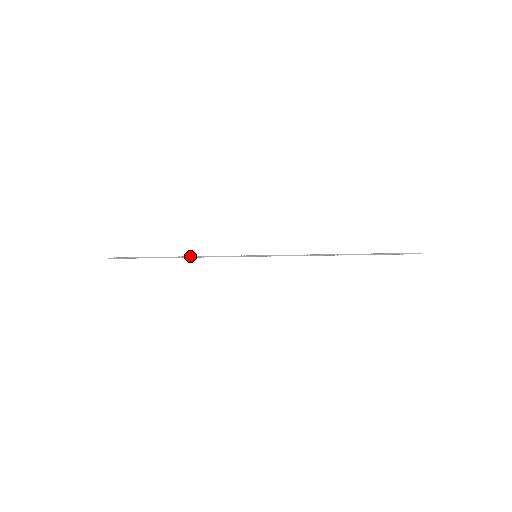
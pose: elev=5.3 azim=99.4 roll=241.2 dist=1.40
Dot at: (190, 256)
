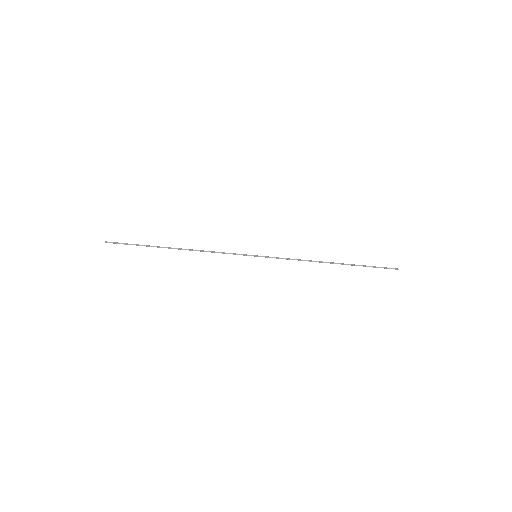
Dot at: (192, 249)
